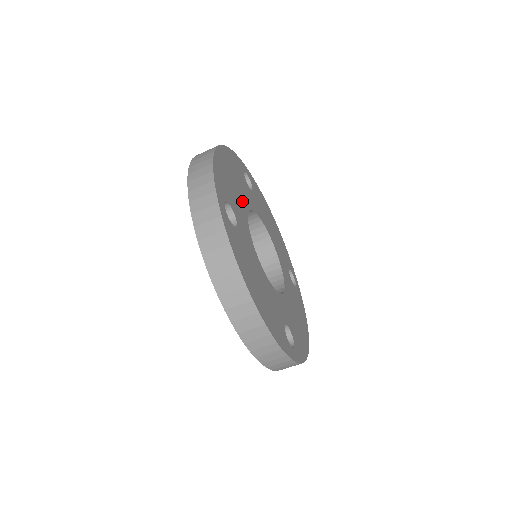
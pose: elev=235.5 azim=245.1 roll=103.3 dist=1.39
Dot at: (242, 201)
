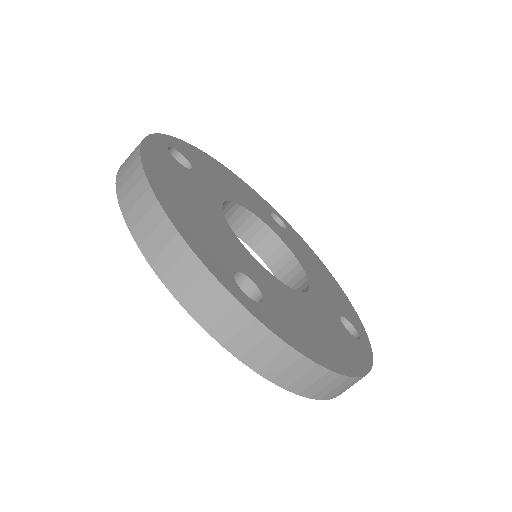
Dot at: (234, 195)
